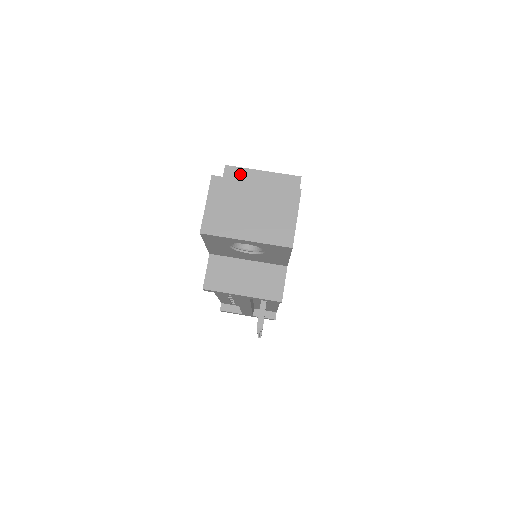
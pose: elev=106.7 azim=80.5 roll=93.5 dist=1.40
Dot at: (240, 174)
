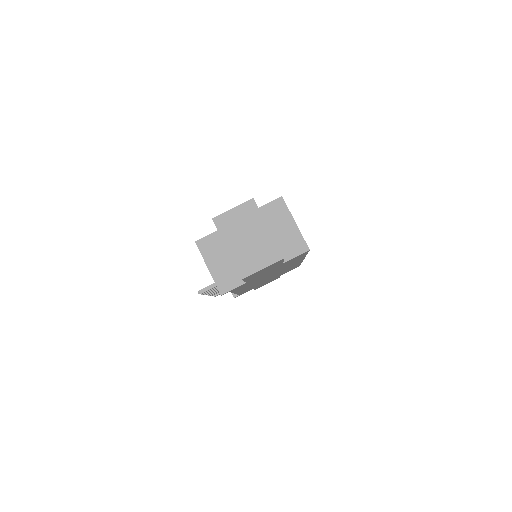
Dot at: (283, 210)
